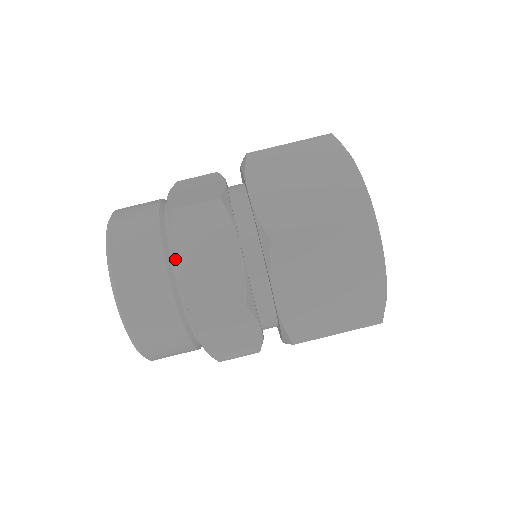
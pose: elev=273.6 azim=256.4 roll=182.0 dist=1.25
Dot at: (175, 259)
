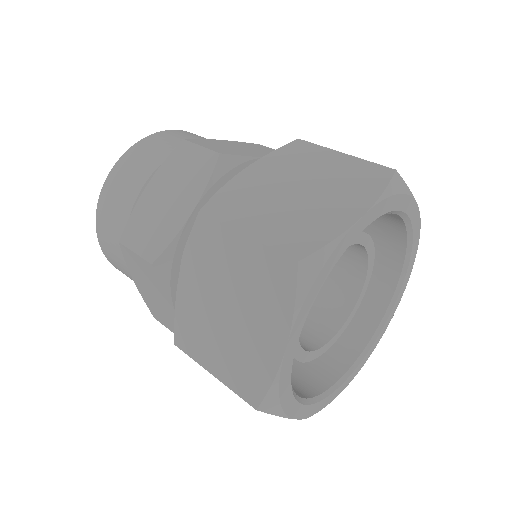
Dot at: (150, 181)
